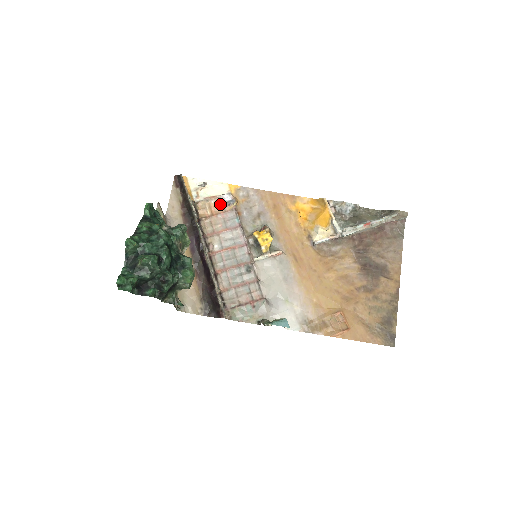
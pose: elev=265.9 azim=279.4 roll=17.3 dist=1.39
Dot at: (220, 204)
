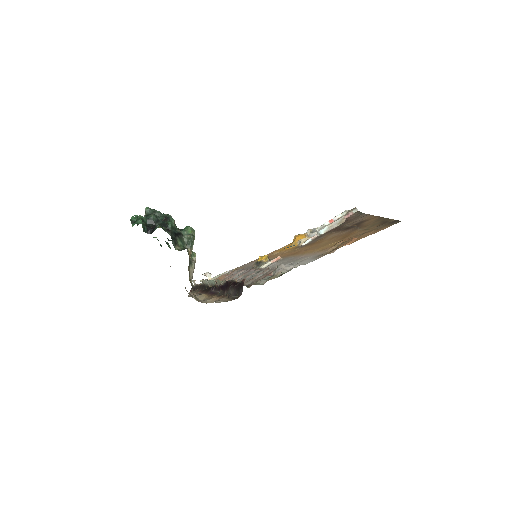
Dot at: (225, 275)
